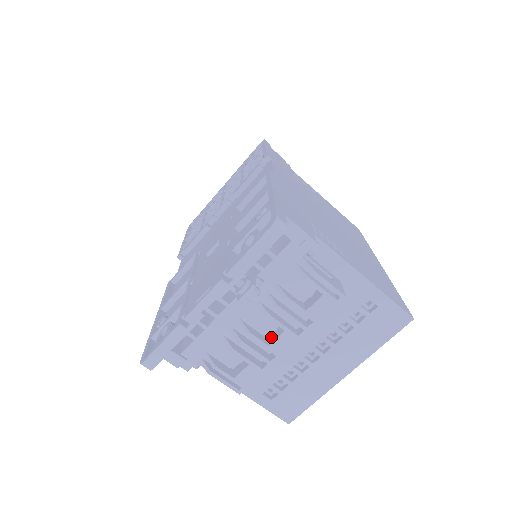
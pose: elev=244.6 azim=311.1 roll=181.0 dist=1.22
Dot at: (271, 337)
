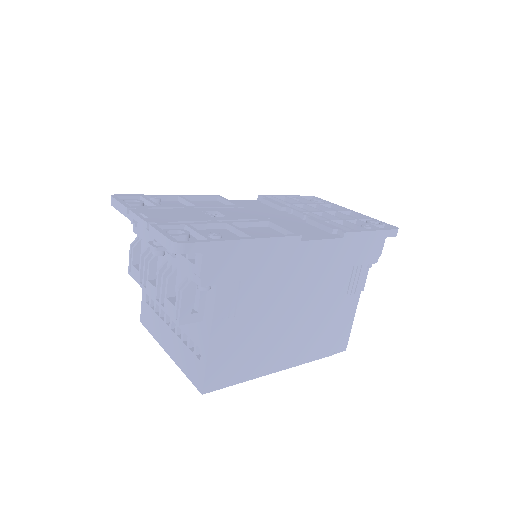
Dot at: occluded
